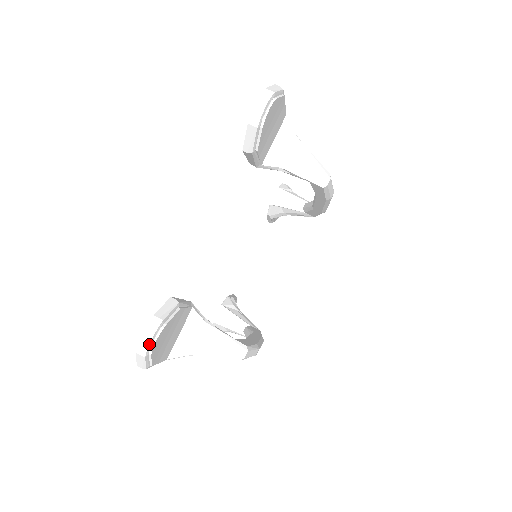
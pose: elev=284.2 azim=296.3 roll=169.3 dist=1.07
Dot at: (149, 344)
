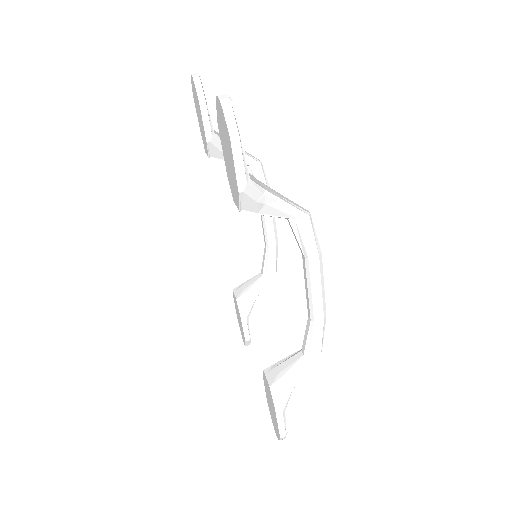
Dot at: (227, 96)
